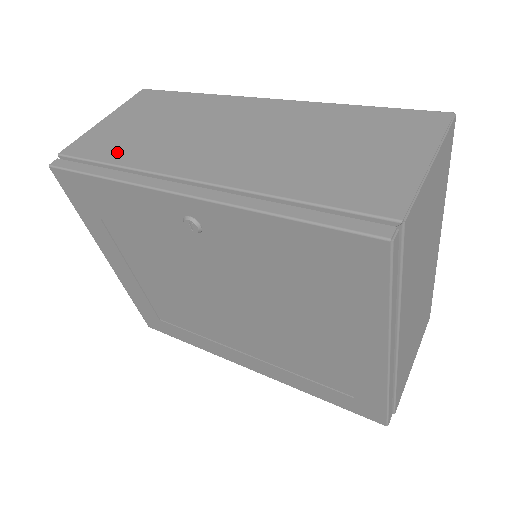
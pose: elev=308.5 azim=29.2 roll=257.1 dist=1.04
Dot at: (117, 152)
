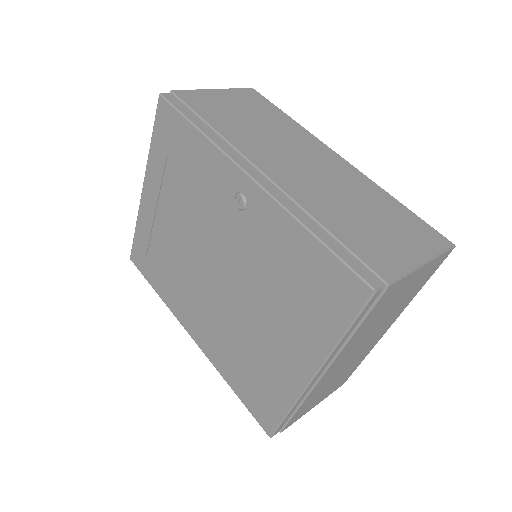
Dot at: (216, 118)
